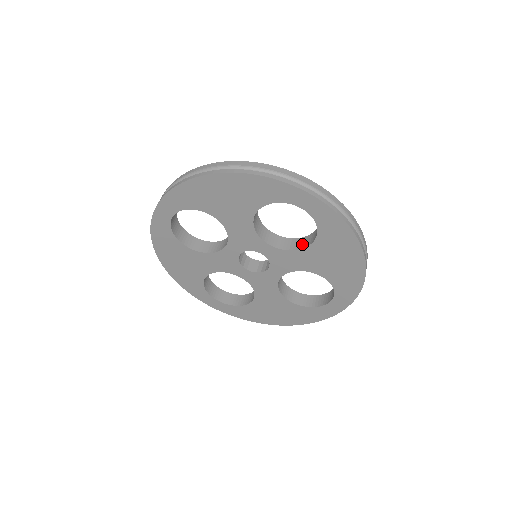
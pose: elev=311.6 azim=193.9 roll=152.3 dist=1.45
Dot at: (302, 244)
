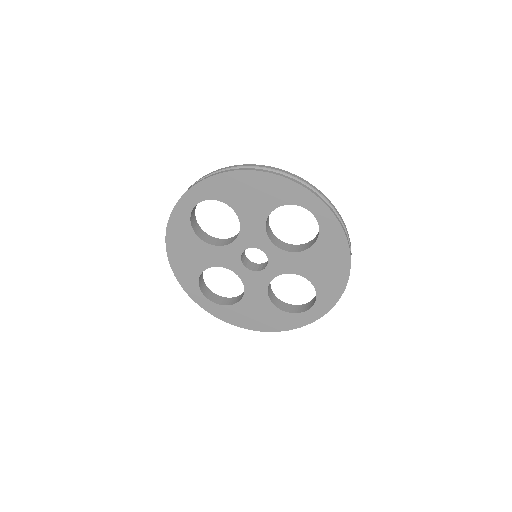
Dot at: (300, 248)
